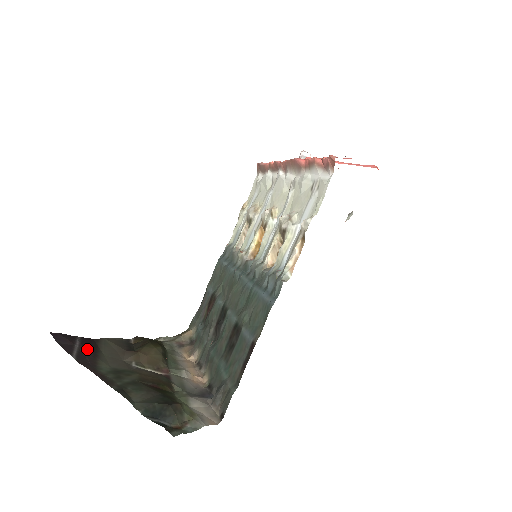
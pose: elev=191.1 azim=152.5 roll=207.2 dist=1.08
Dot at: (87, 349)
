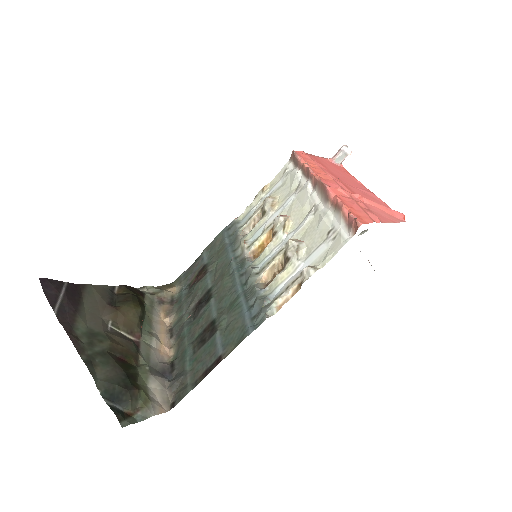
Dot at: (70, 301)
